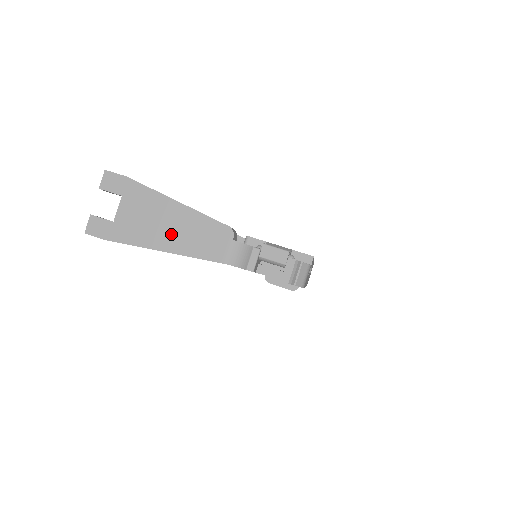
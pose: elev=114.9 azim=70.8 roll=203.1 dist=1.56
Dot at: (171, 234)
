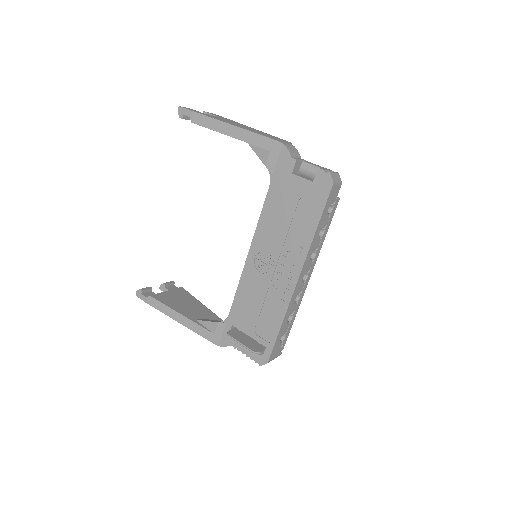
Dot at: occluded
